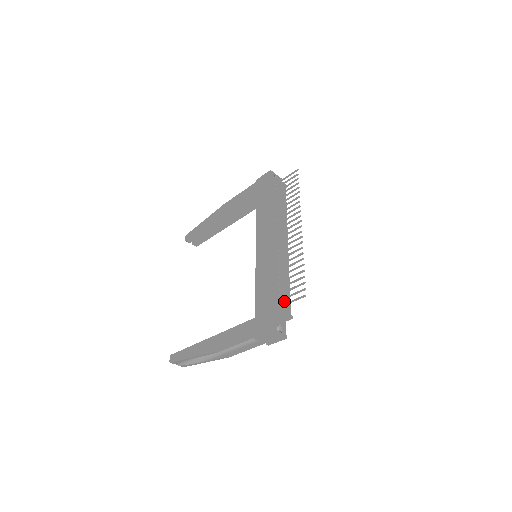
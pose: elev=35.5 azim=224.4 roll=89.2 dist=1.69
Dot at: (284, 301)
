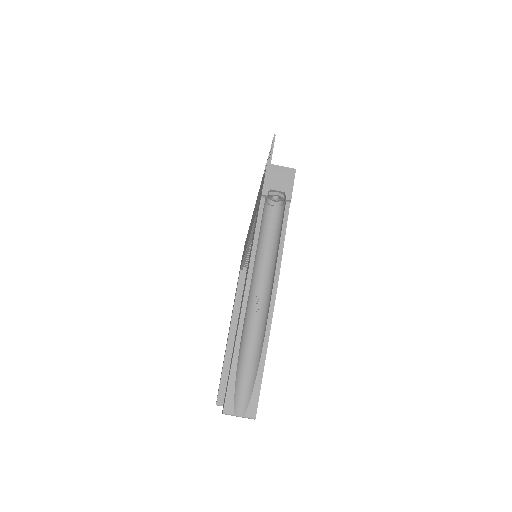
Dot at: occluded
